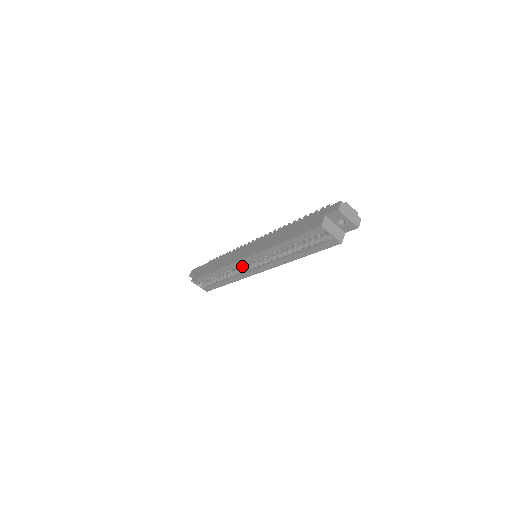
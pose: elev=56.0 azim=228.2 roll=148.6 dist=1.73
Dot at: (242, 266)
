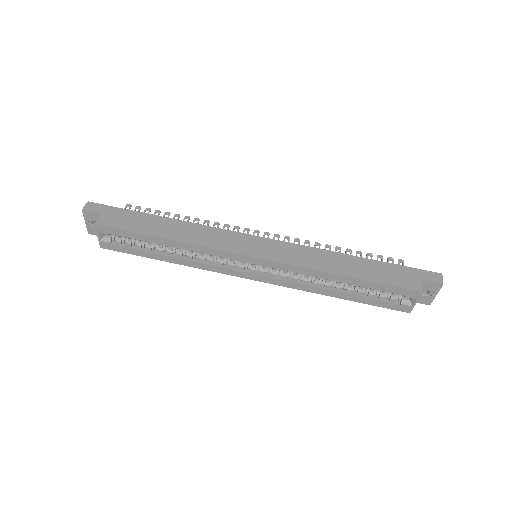
Dot at: occluded
